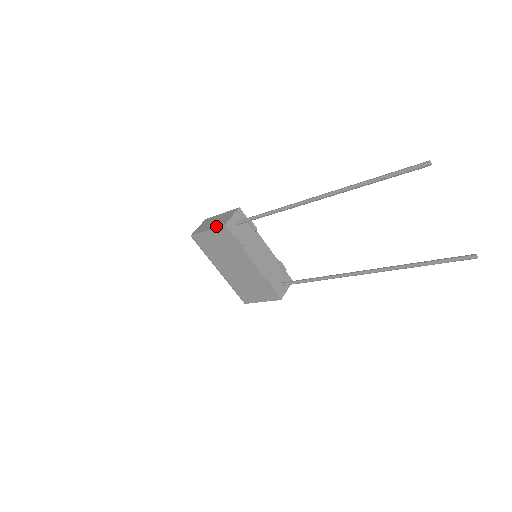
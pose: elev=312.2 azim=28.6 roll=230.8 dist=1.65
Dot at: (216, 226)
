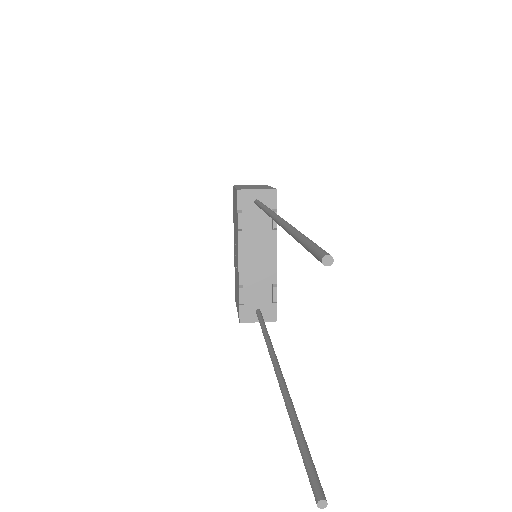
Dot at: occluded
